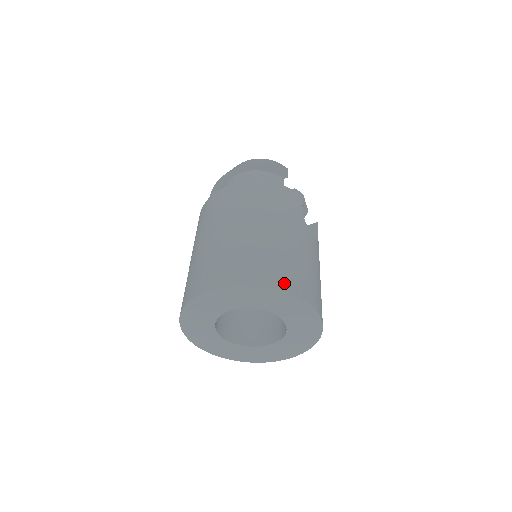
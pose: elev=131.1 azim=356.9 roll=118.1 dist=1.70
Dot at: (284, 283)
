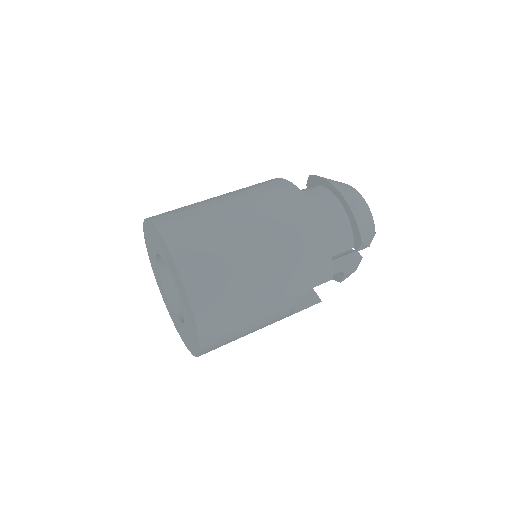
Dot at: (203, 312)
